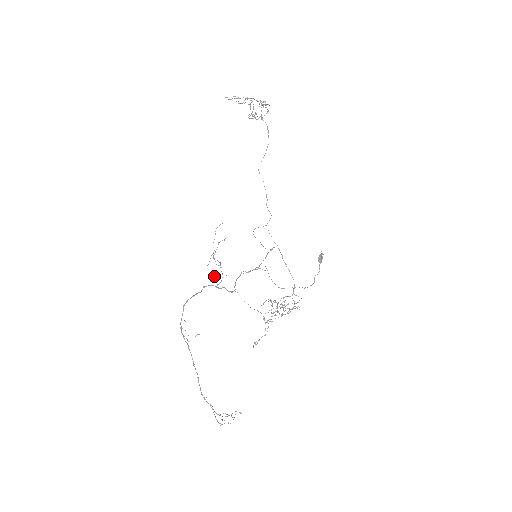
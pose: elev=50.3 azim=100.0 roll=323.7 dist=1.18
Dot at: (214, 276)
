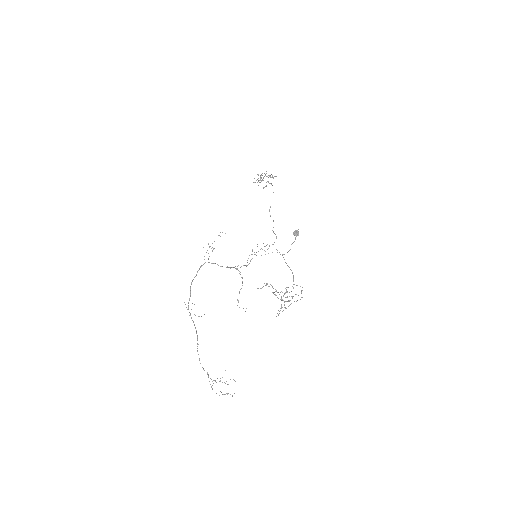
Dot at: occluded
